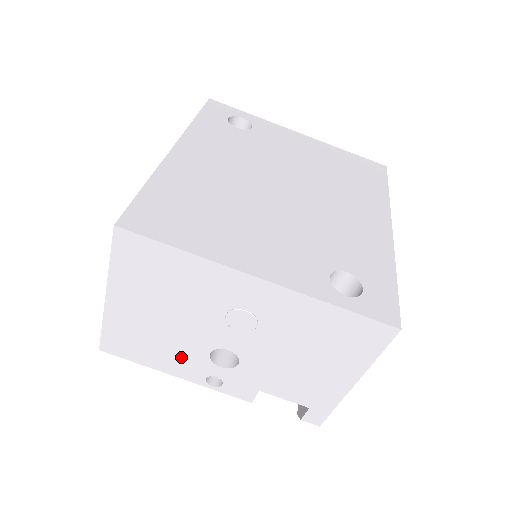
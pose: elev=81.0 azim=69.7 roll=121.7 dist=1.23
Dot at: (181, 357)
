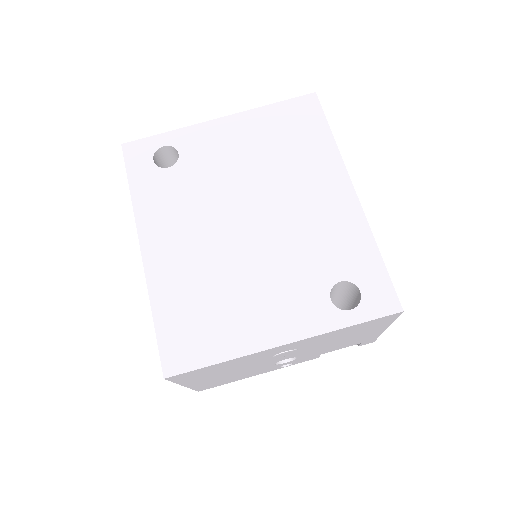
Dot at: (256, 372)
